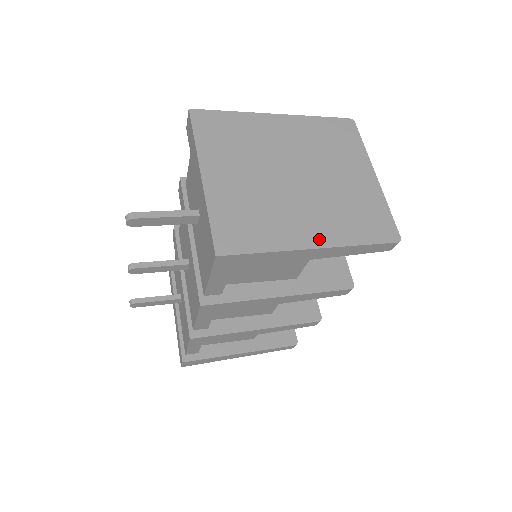
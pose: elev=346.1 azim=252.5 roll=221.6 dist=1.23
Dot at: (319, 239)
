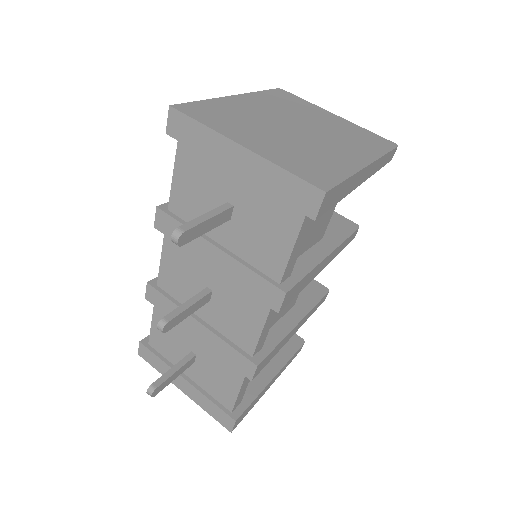
Dot at: (362, 159)
